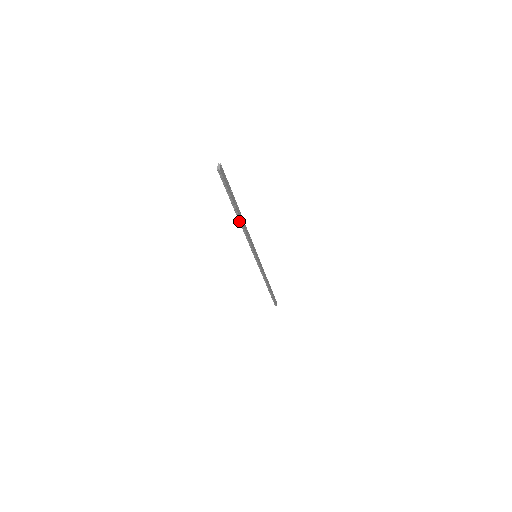
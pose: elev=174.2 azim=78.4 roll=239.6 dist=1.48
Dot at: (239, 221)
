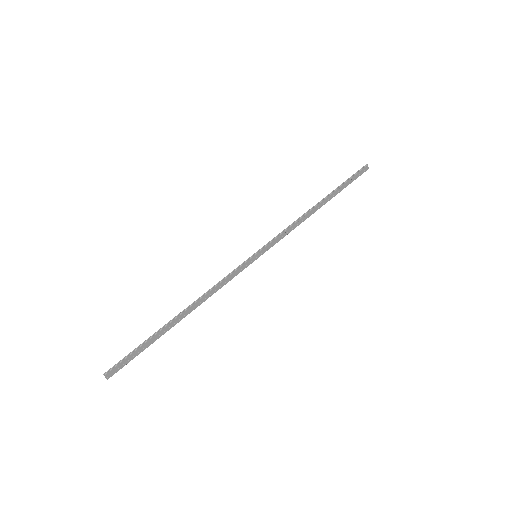
Dot at: (186, 314)
